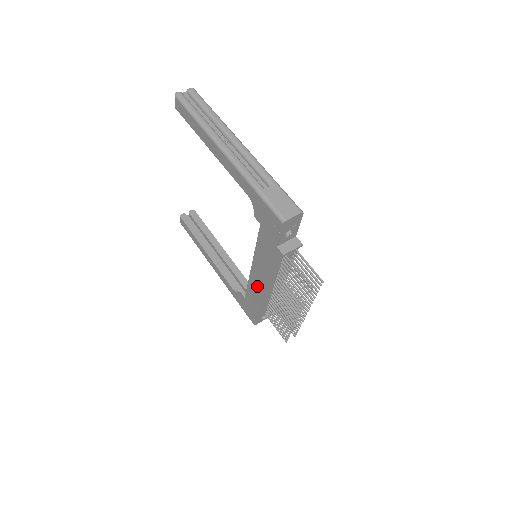
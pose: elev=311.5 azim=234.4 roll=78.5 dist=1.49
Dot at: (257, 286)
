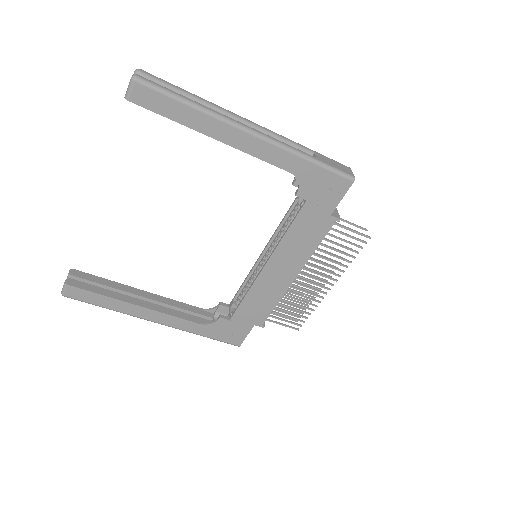
Dot at: (268, 287)
